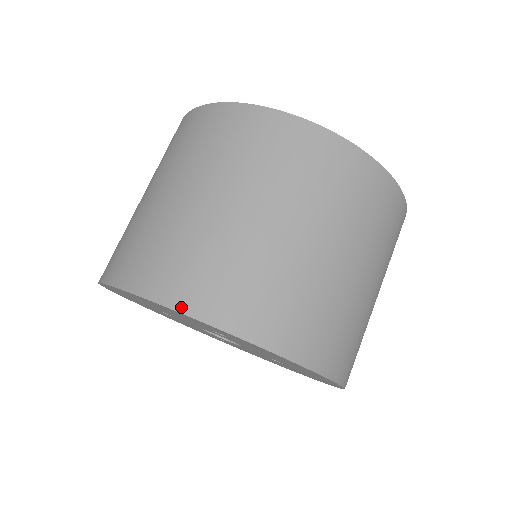
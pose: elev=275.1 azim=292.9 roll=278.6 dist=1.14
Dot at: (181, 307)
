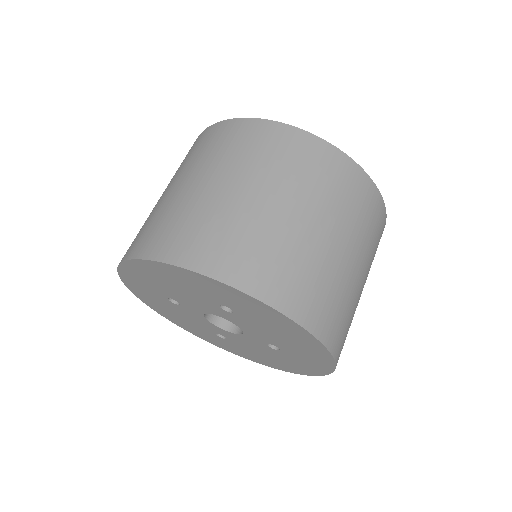
Dot at: (200, 269)
